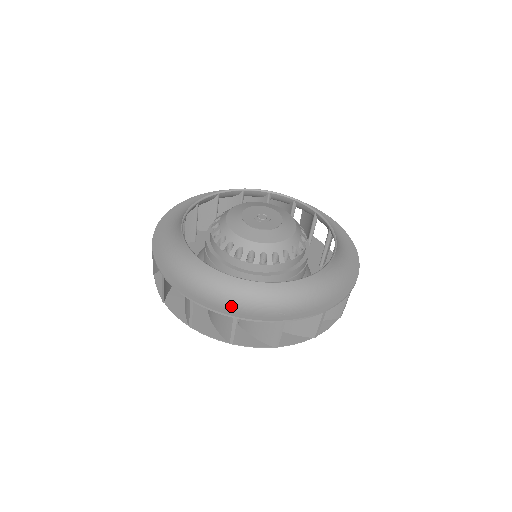
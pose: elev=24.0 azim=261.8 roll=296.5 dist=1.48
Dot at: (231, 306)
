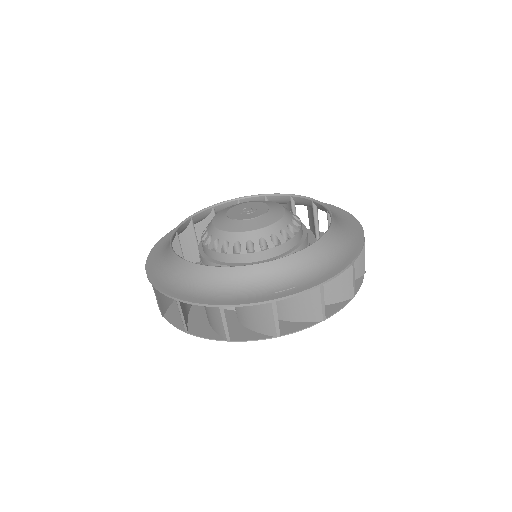
Dot at: (217, 297)
